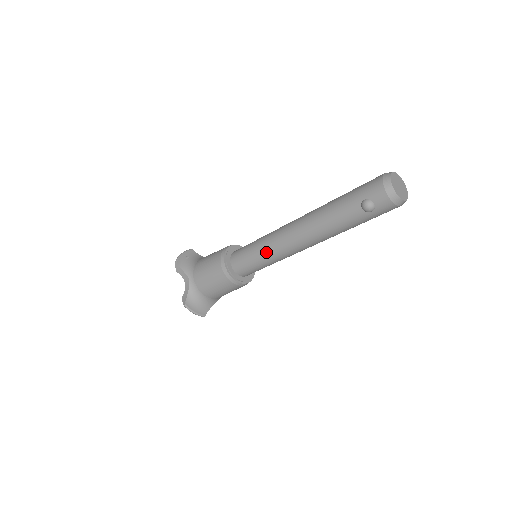
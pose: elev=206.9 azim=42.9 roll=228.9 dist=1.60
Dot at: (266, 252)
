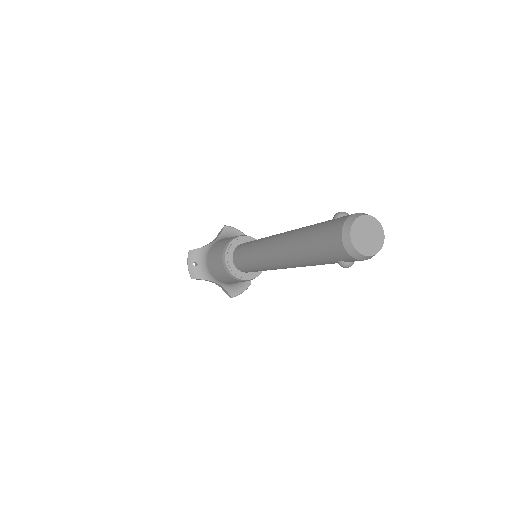
Dot at: occluded
